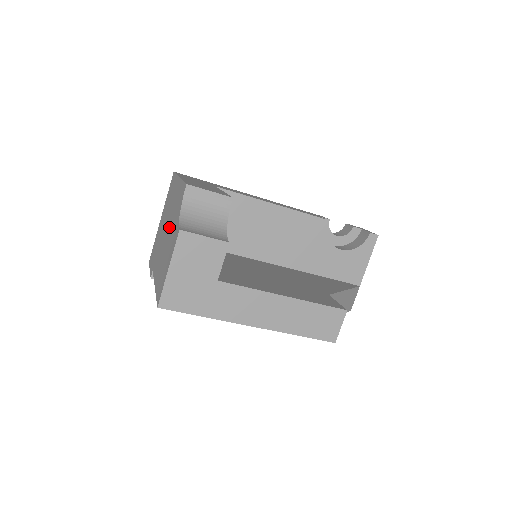
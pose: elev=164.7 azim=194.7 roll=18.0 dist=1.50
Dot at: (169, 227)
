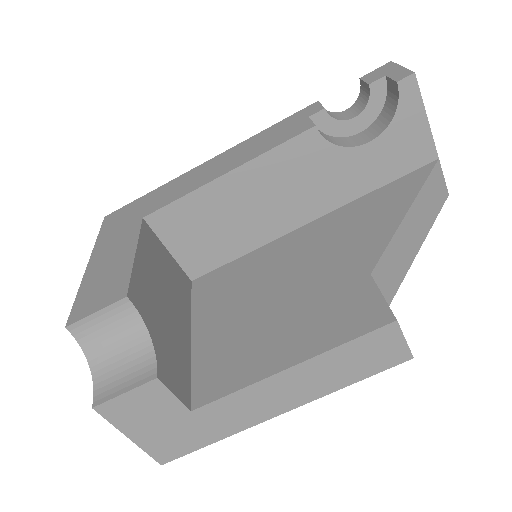
Dot at: occluded
